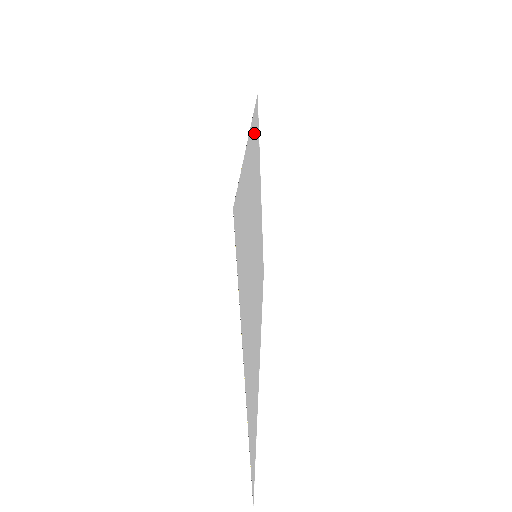
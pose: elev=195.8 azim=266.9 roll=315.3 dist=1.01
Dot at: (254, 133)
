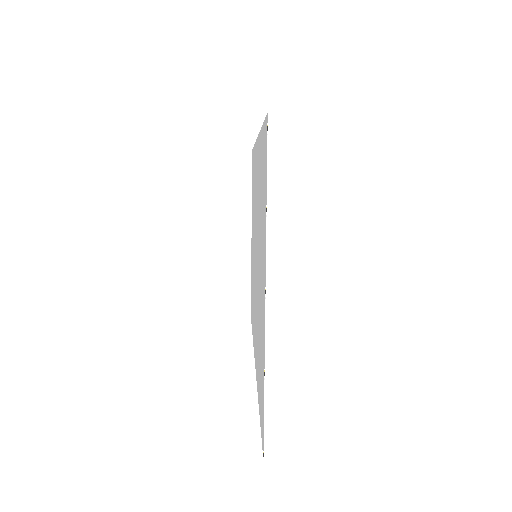
Dot at: (254, 161)
